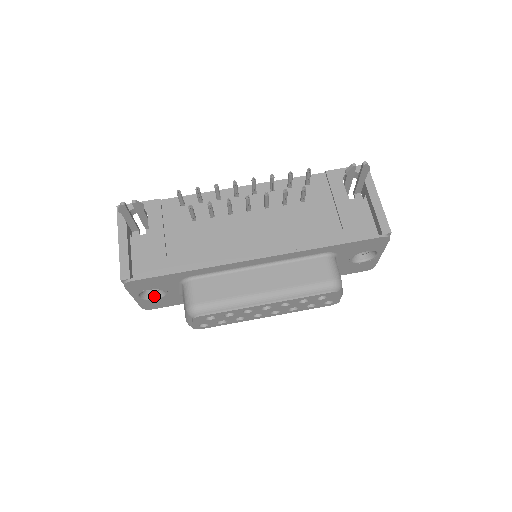
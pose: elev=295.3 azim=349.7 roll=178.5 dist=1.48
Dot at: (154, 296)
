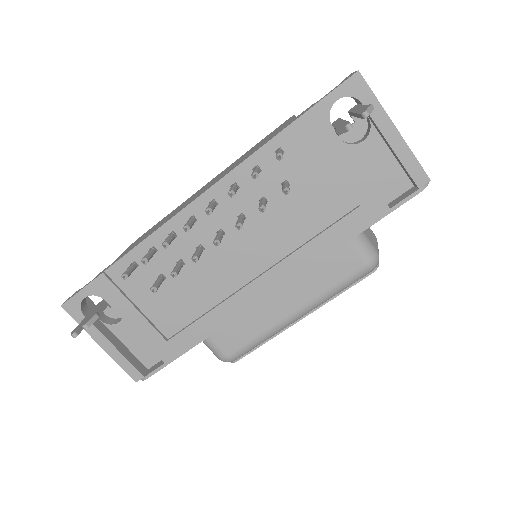
Dot at: occluded
